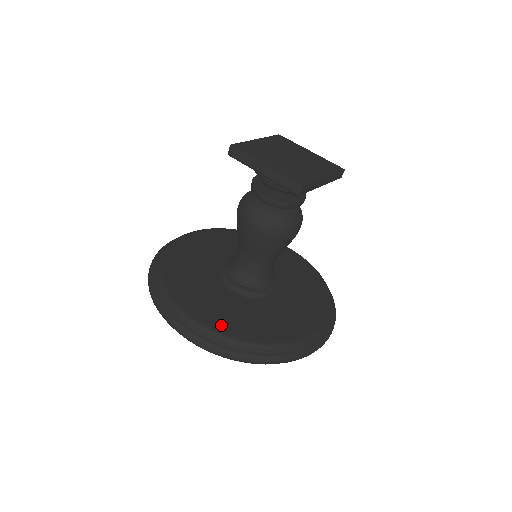
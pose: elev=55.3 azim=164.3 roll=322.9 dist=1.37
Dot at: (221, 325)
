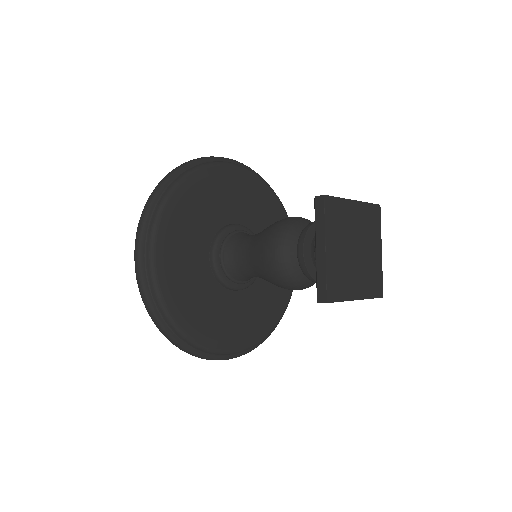
Dot at: (169, 288)
